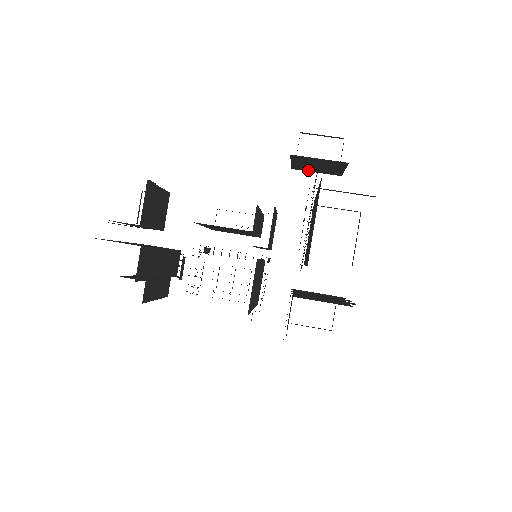
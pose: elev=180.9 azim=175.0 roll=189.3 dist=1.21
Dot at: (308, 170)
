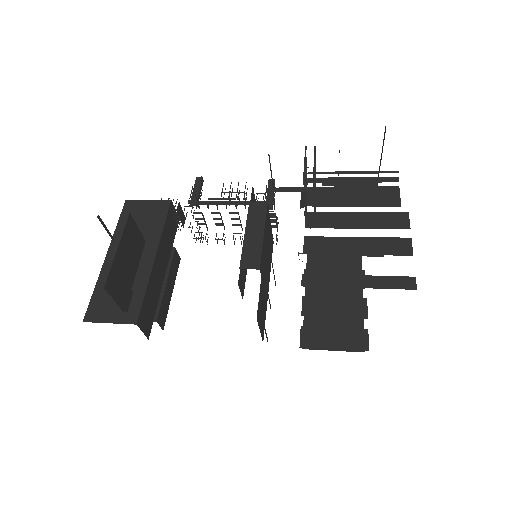
Dot at: occluded
